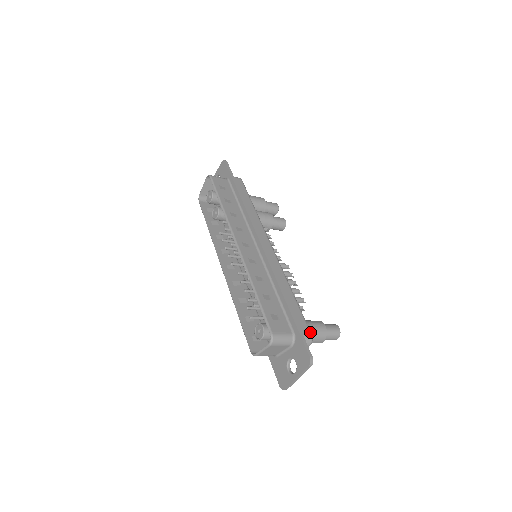
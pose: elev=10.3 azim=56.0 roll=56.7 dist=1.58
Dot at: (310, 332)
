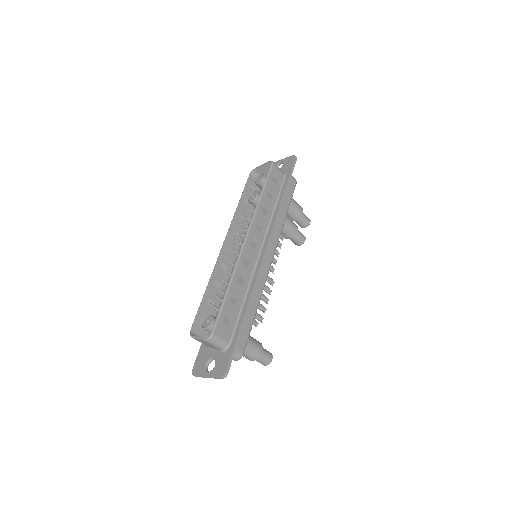
Dot at: occluded
